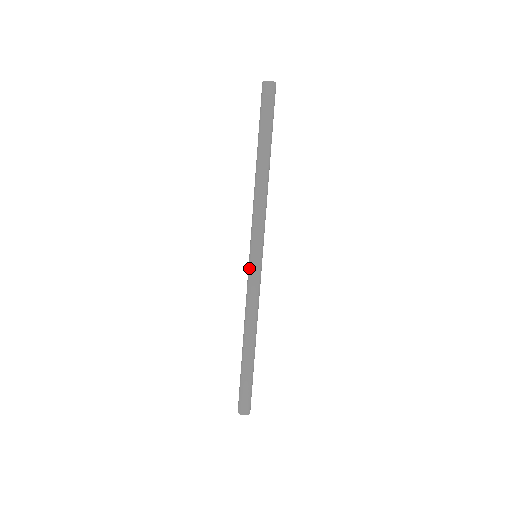
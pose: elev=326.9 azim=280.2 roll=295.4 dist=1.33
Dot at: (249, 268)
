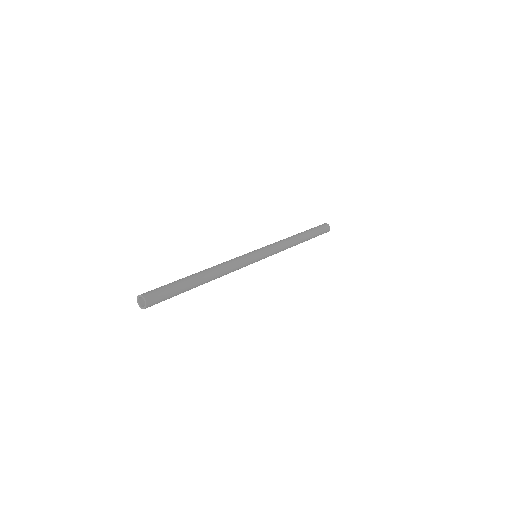
Dot at: occluded
